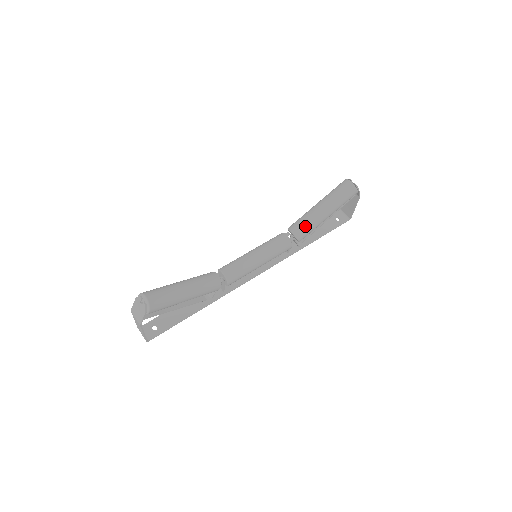
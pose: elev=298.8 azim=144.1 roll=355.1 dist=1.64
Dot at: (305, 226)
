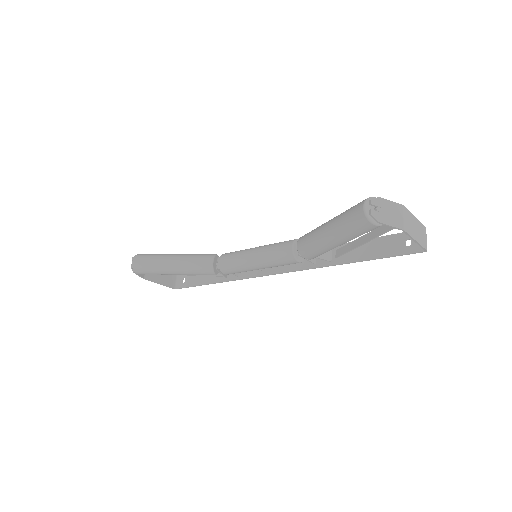
Dot at: (307, 244)
